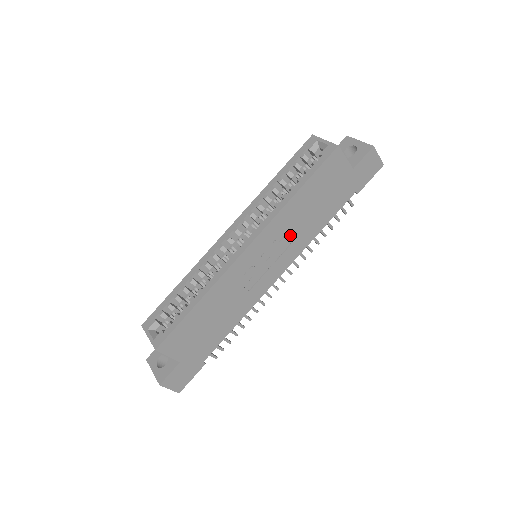
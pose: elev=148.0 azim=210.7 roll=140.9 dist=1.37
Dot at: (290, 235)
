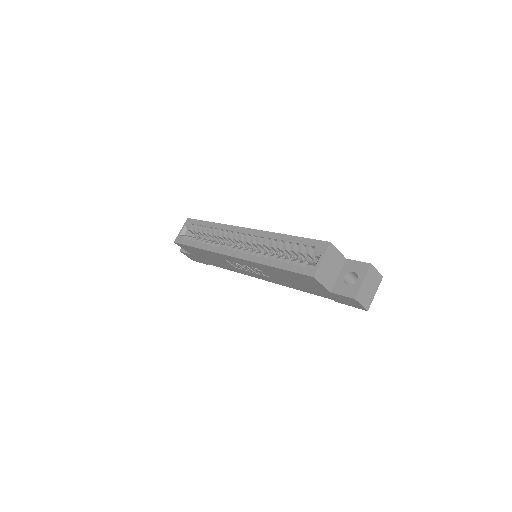
Dot at: (268, 274)
